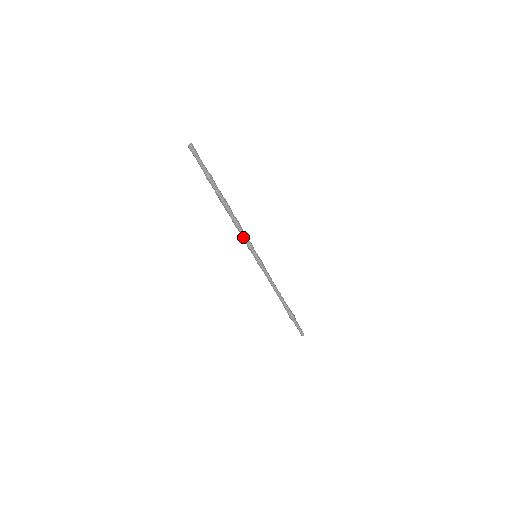
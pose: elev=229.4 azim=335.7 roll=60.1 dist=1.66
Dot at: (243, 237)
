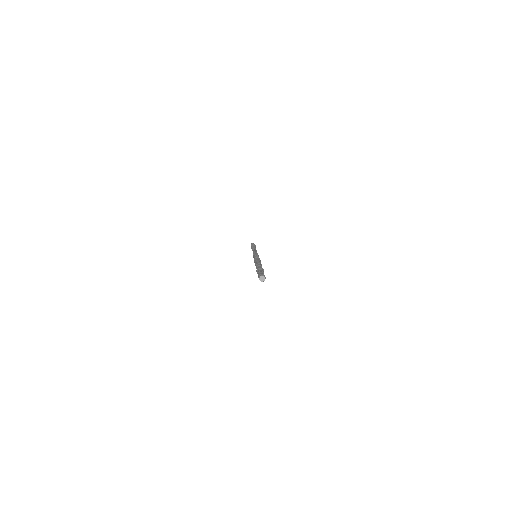
Dot at: occluded
